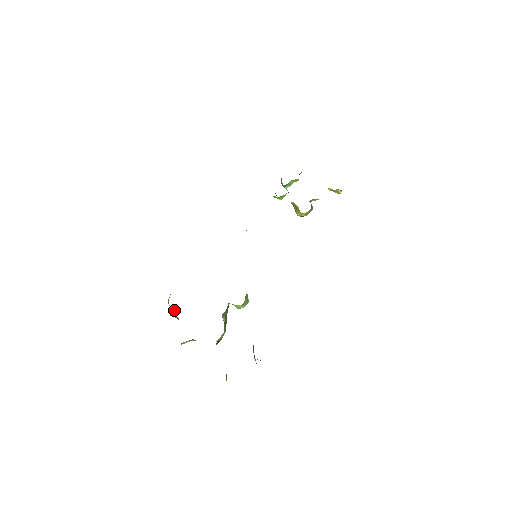
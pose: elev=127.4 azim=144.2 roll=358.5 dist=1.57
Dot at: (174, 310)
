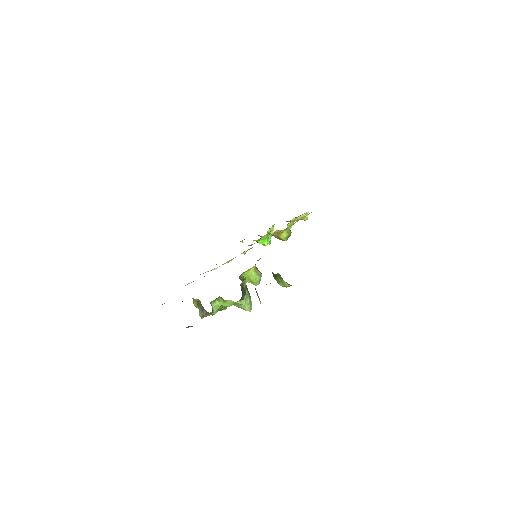
Dot at: (200, 303)
